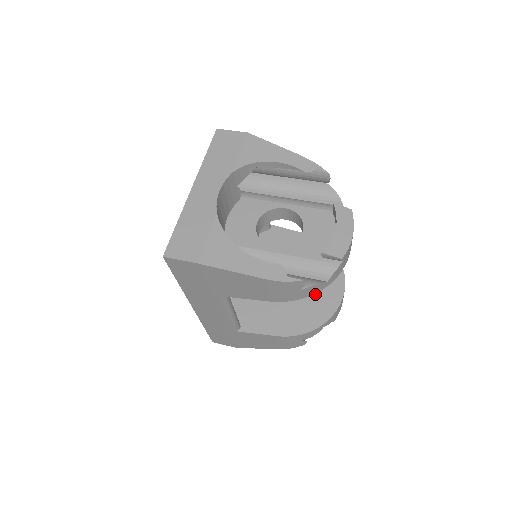
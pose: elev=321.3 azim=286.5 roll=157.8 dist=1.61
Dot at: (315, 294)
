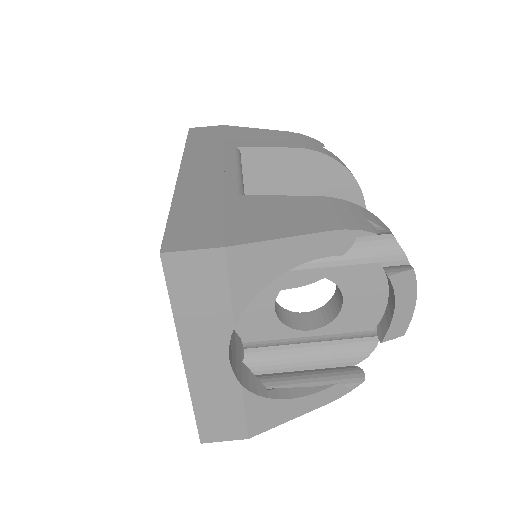
Dot at: occluded
